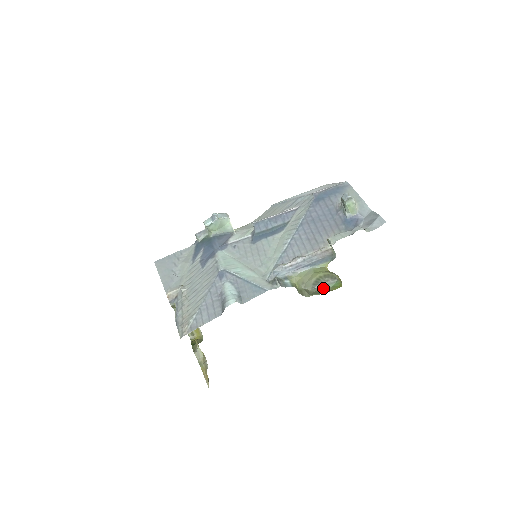
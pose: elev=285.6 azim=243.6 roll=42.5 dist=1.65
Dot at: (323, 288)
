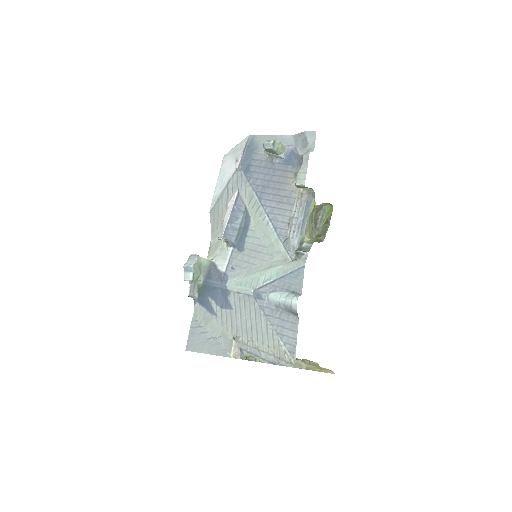
Dot at: (322, 222)
